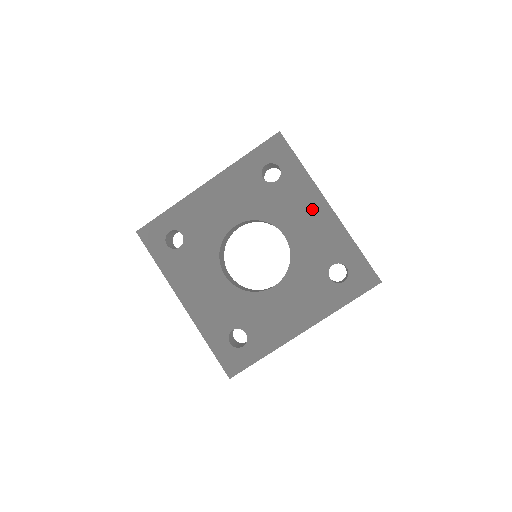
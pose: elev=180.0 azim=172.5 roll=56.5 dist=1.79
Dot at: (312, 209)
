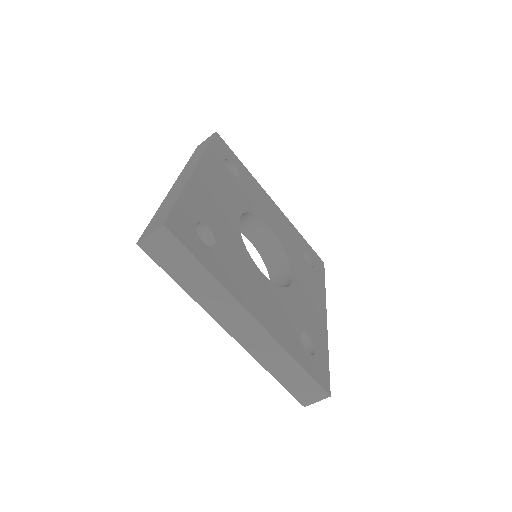
Dot at: (269, 204)
